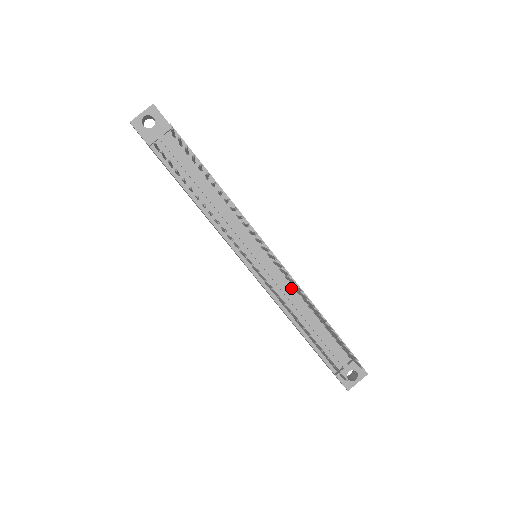
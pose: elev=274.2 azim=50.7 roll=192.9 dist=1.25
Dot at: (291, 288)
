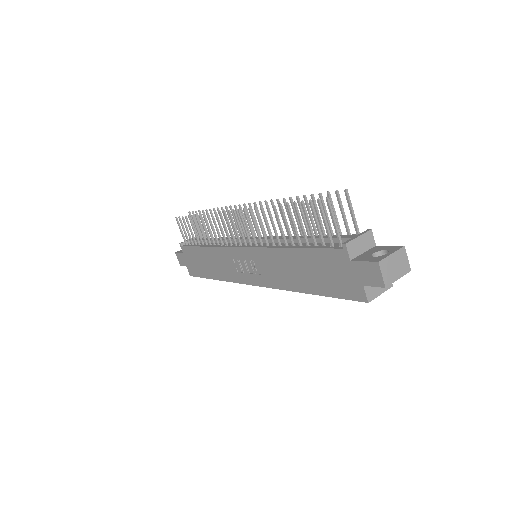
Dot at: occluded
